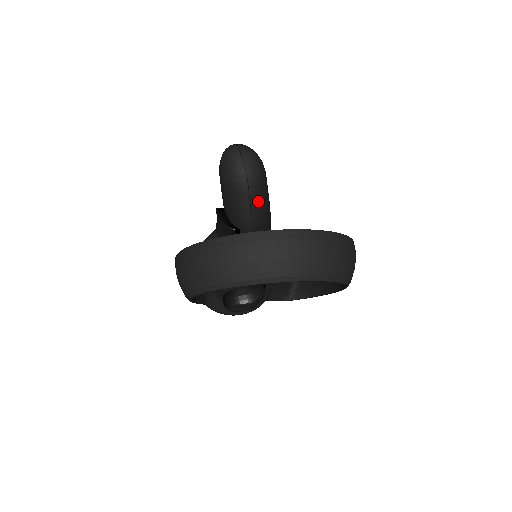
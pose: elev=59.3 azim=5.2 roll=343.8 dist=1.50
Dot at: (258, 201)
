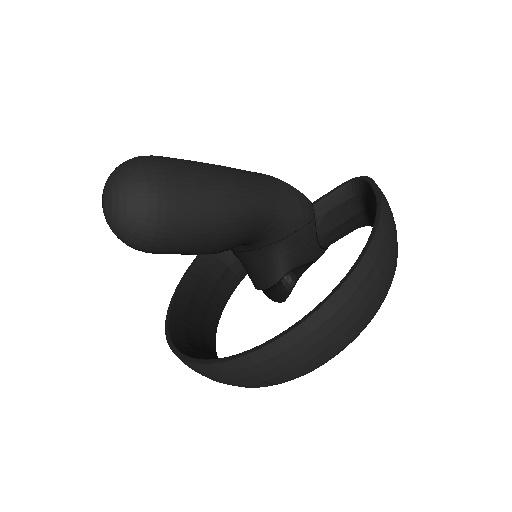
Dot at: (186, 248)
